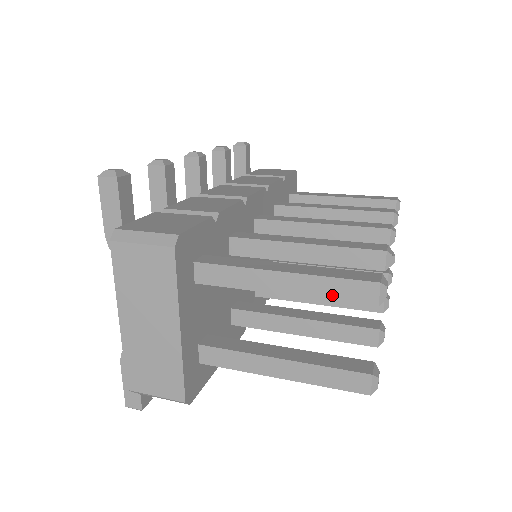
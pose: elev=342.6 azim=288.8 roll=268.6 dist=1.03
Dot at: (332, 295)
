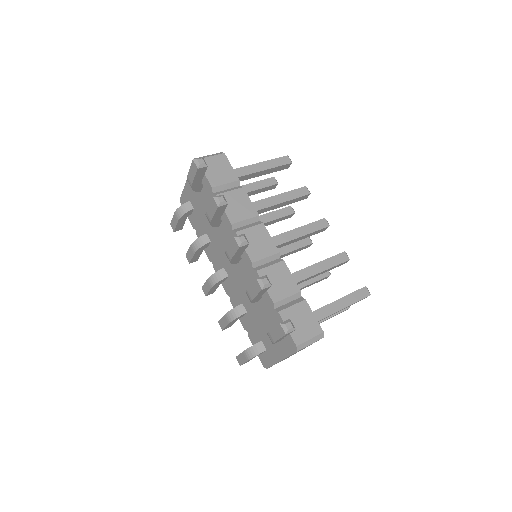
Dot at: occluded
